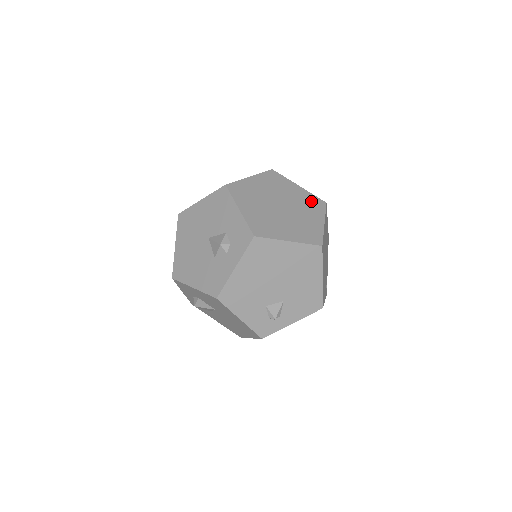
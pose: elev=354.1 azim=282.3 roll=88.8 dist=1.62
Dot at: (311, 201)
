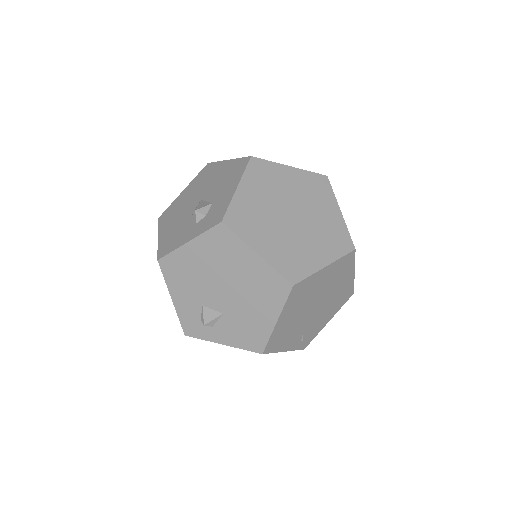
Dot at: (337, 235)
